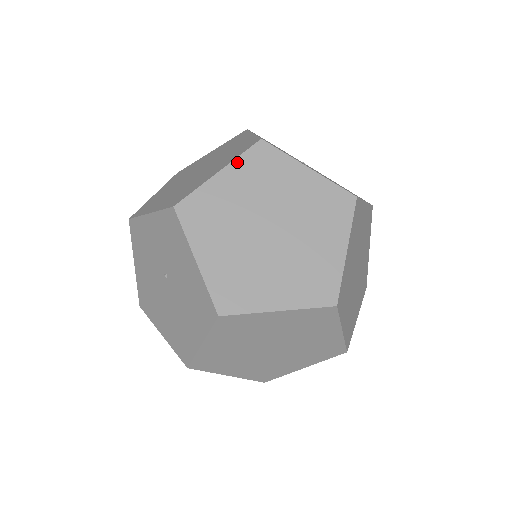
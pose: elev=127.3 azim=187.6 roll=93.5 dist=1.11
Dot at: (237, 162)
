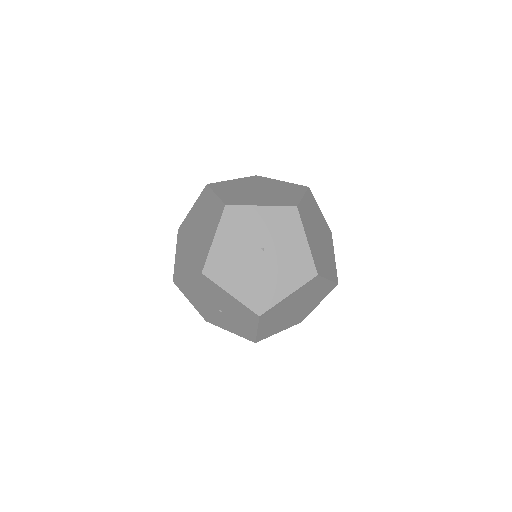
Dot at: (306, 194)
